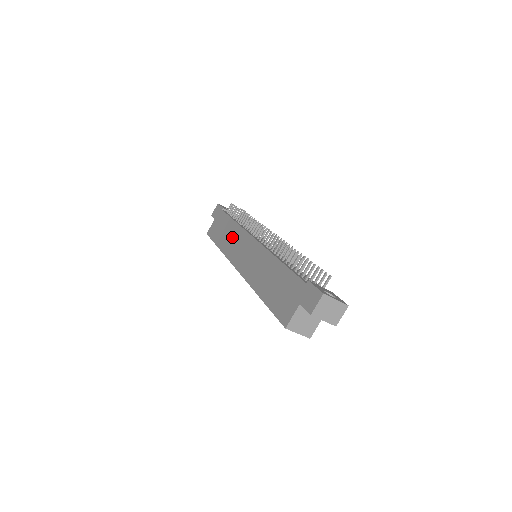
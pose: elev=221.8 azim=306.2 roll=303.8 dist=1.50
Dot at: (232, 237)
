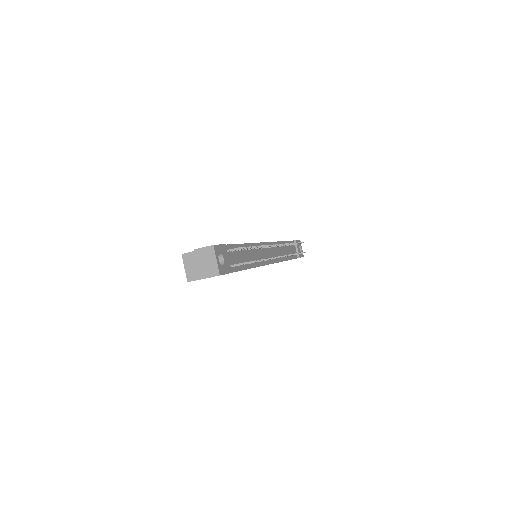
Dot at: occluded
